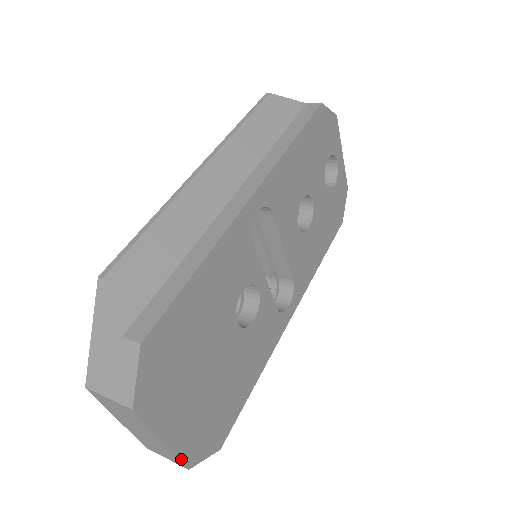
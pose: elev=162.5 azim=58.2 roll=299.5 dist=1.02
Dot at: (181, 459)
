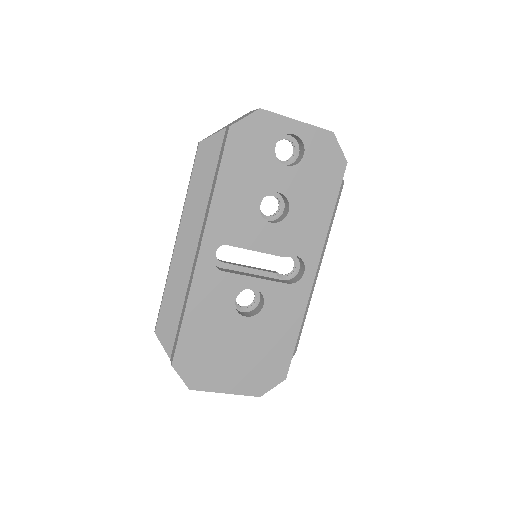
Dot at: (248, 395)
